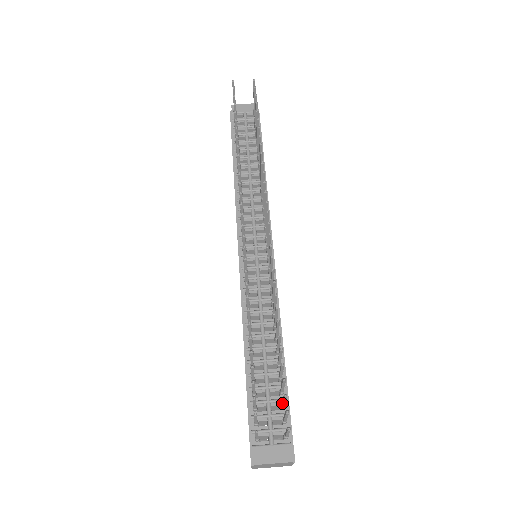
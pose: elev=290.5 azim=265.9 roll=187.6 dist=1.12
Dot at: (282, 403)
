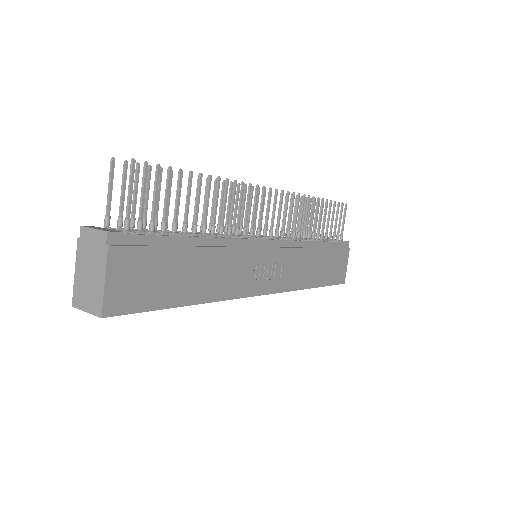
Dot at: (153, 205)
